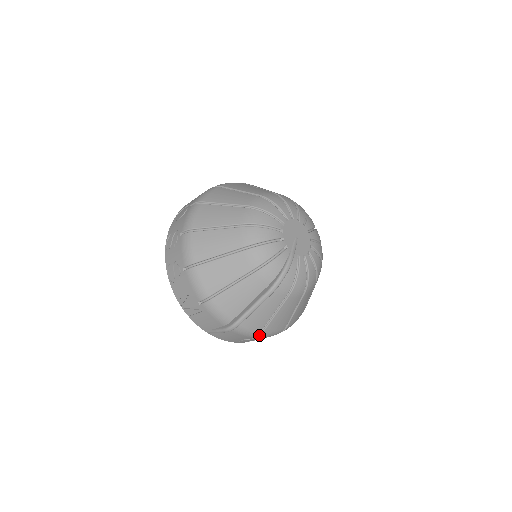
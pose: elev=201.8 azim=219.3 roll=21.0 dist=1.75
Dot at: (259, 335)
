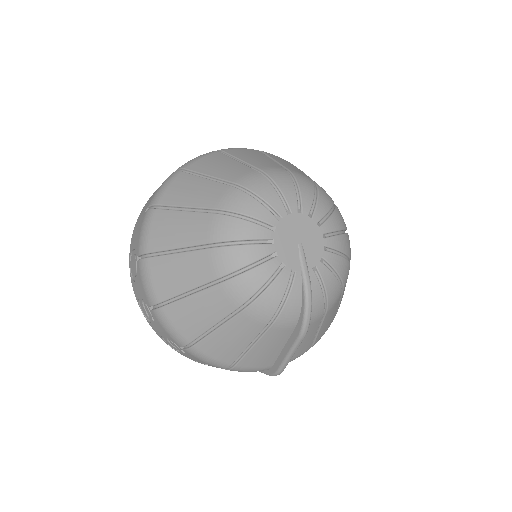
Dot at: occluded
